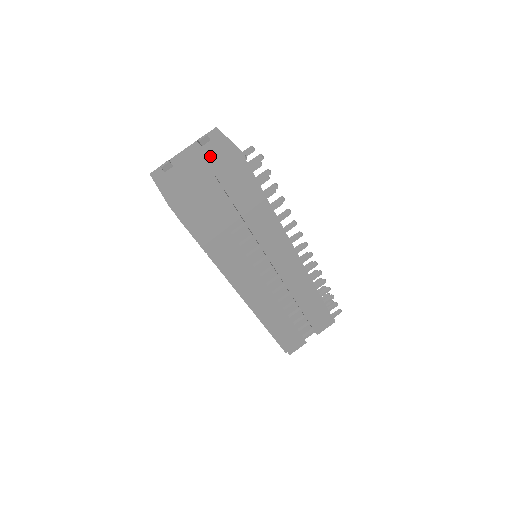
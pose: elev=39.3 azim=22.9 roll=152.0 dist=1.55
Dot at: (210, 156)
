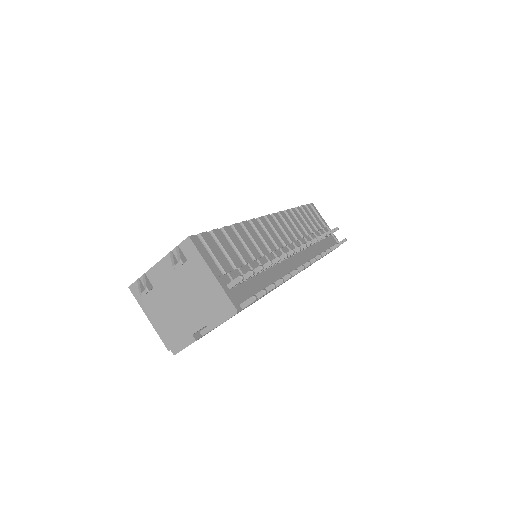
Dot at: (194, 292)
